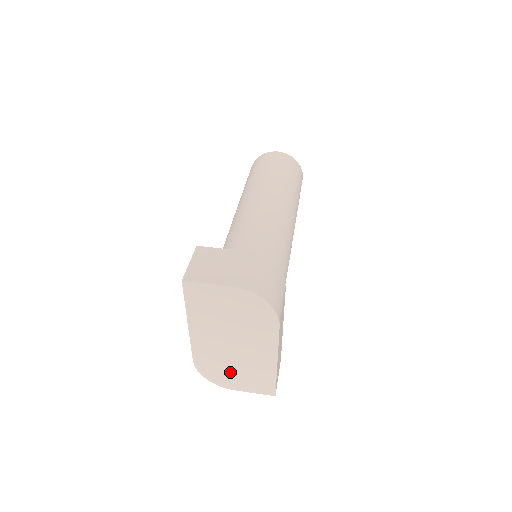
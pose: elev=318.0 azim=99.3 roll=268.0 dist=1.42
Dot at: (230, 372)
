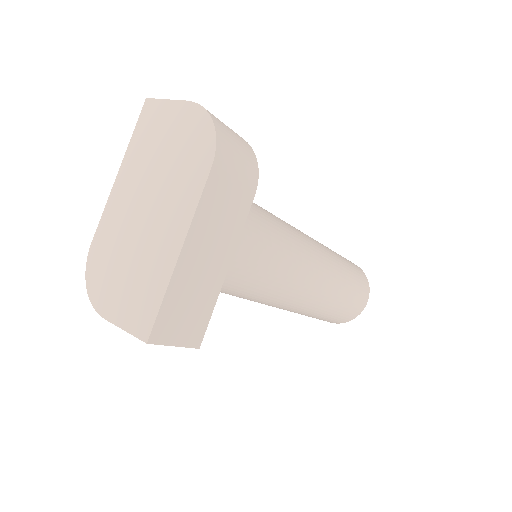
Dot at: (118, 272)
